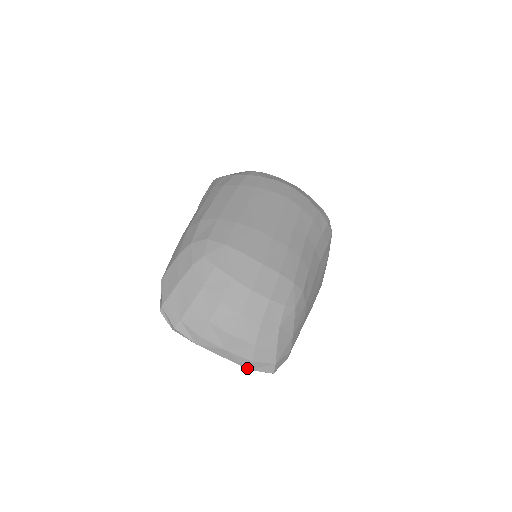
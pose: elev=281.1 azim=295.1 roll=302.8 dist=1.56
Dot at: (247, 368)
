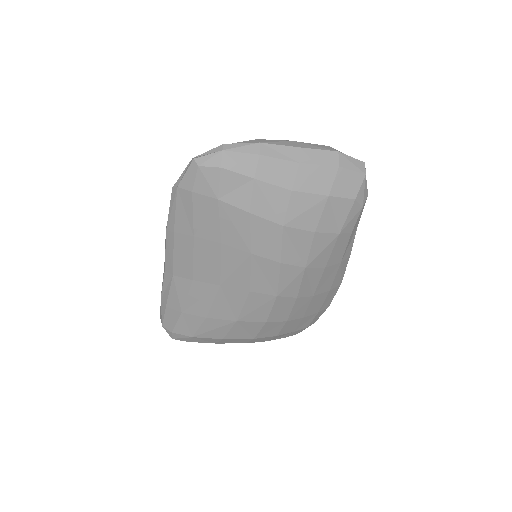
Dot at: (333, 151)
